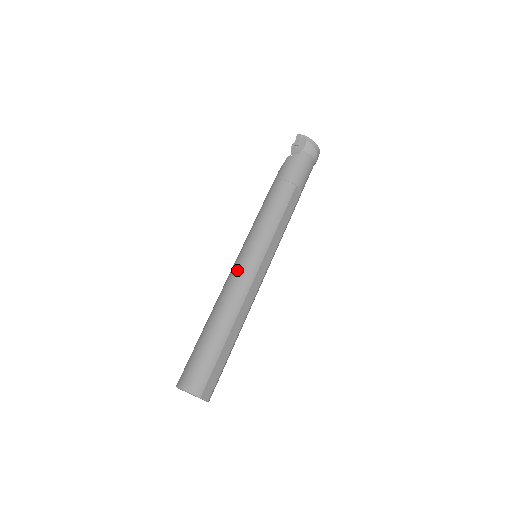
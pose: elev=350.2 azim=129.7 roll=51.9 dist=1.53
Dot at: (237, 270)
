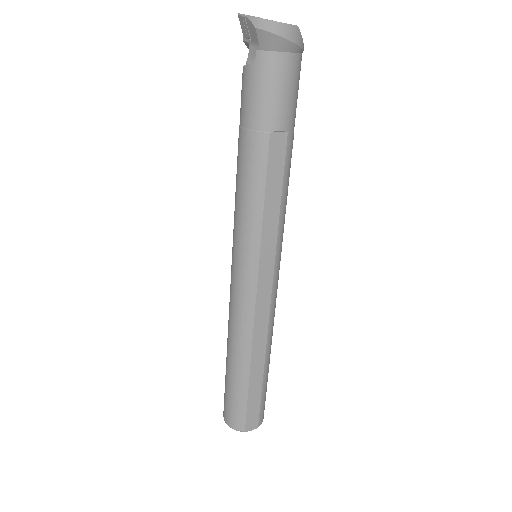
Dot at: (232, 292)
